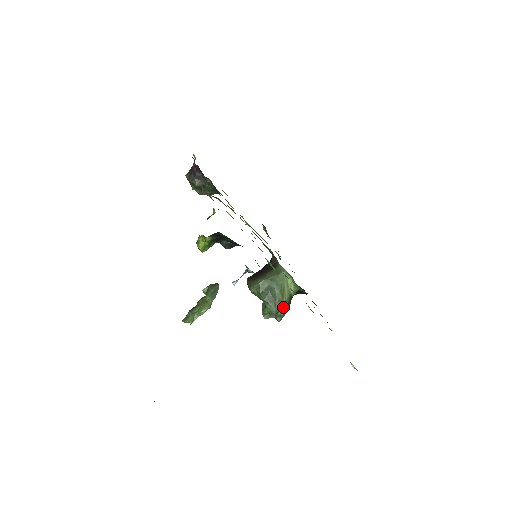
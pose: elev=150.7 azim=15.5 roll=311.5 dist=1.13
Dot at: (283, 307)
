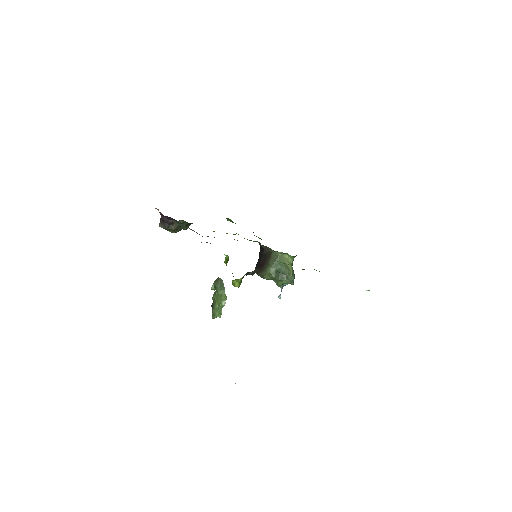
Dot at: (292, 275)
